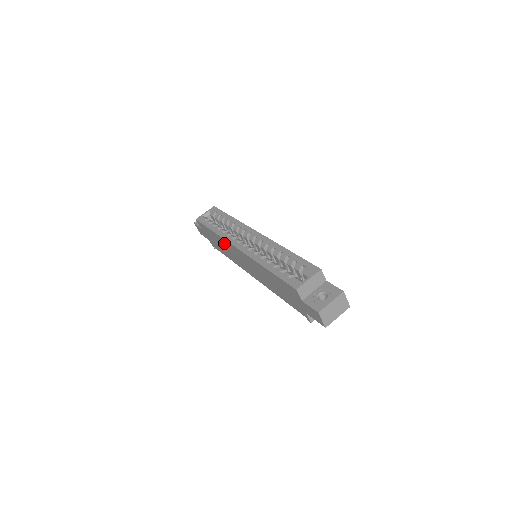
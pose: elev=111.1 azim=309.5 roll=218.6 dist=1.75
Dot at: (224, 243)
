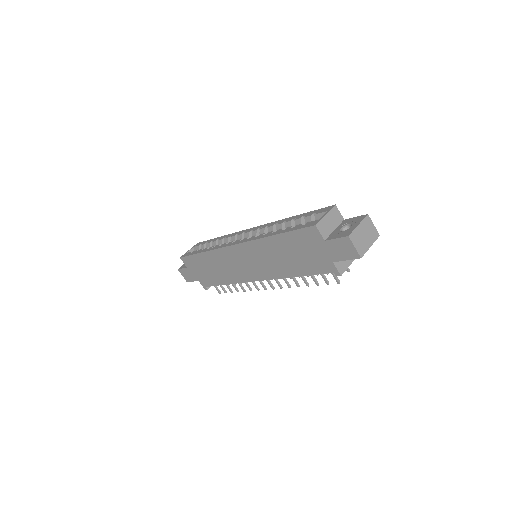
Dot at: (217, 258)
